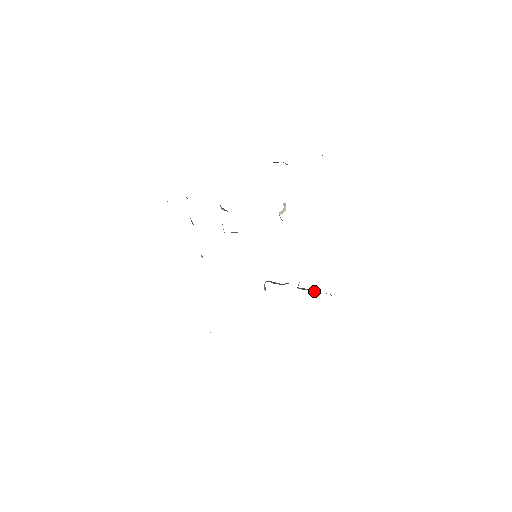
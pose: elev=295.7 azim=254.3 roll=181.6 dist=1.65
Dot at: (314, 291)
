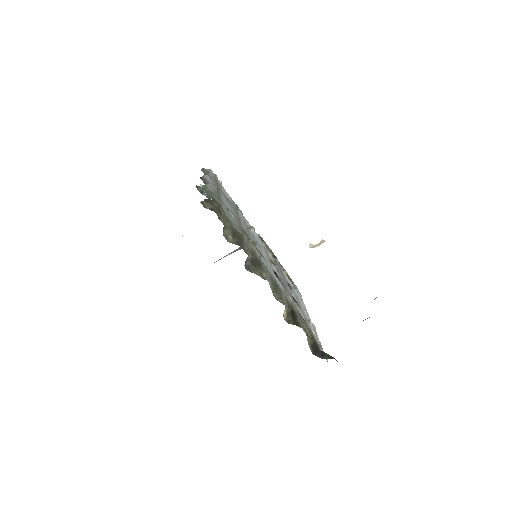
Dot at: occluded
